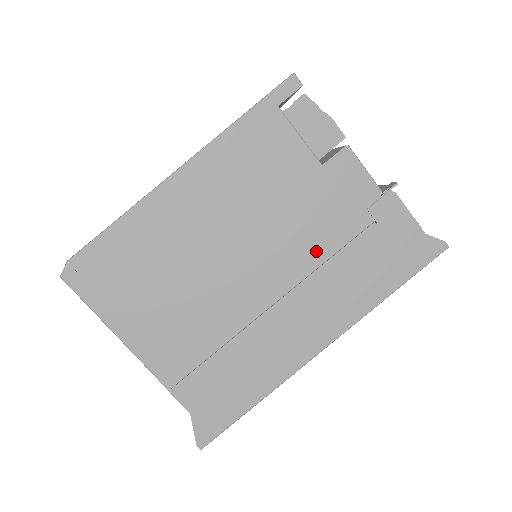
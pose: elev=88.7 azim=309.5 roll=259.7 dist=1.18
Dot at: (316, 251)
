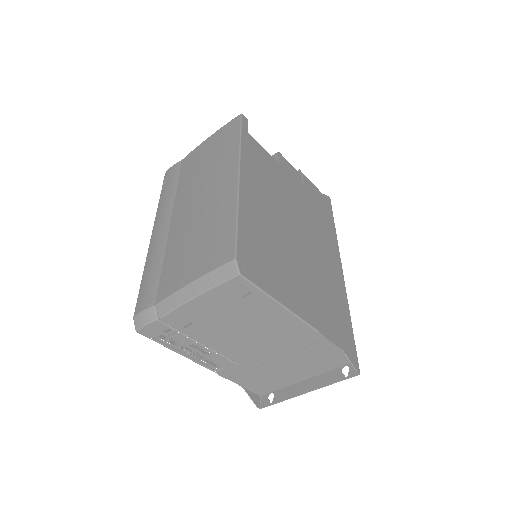
Dot at: (306, 213)
